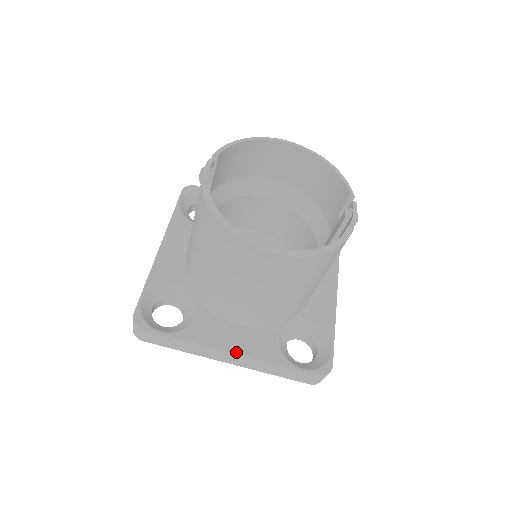
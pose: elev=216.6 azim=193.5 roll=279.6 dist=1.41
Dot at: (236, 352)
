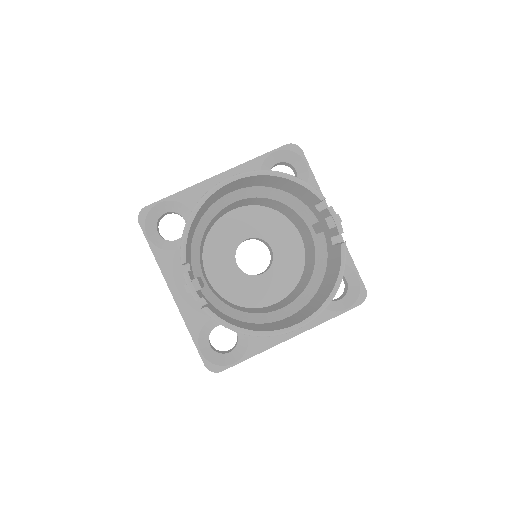
Dot at: (294, 335)
